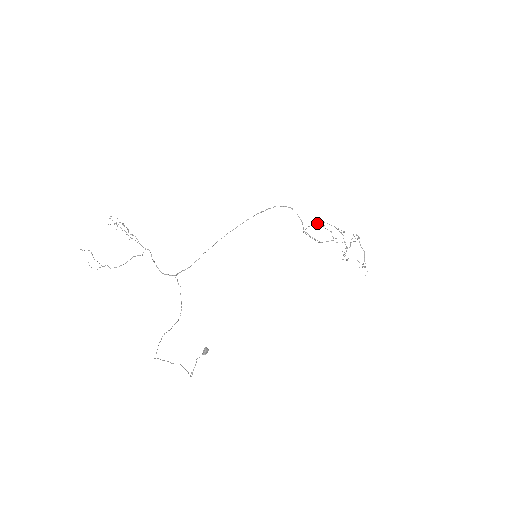
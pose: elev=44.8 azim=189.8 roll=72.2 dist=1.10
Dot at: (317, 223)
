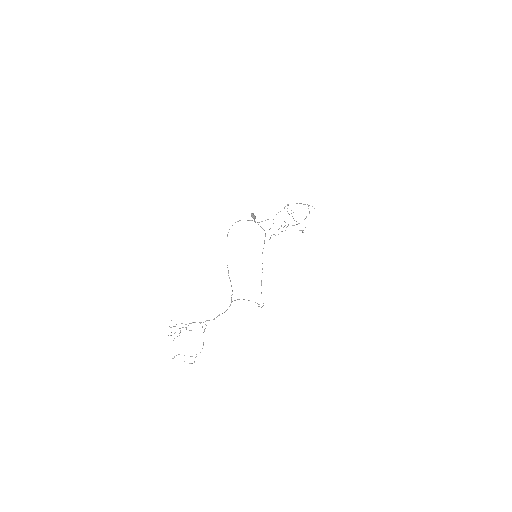
Dot at: (270, 238)
